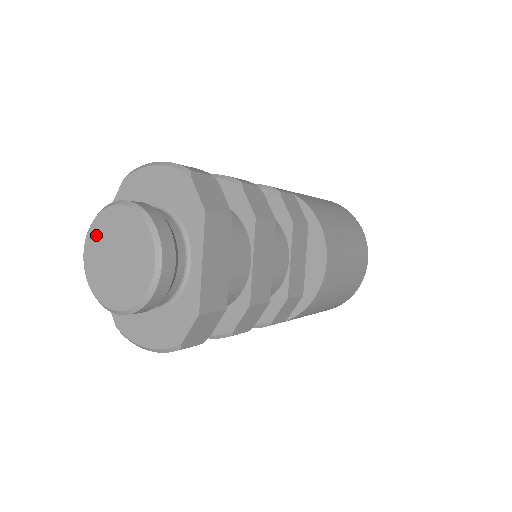
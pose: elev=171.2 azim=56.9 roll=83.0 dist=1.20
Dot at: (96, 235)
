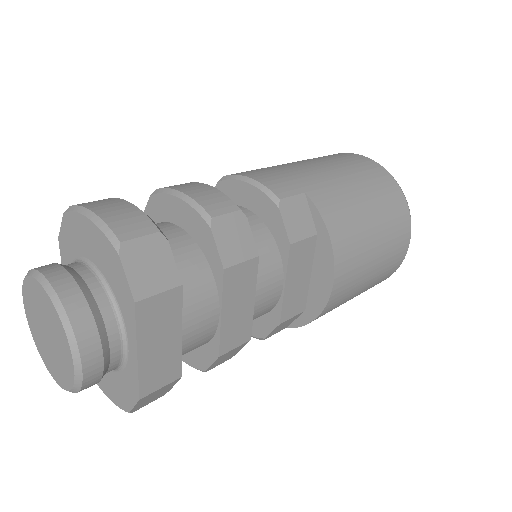
Dot at: (28, 297)
